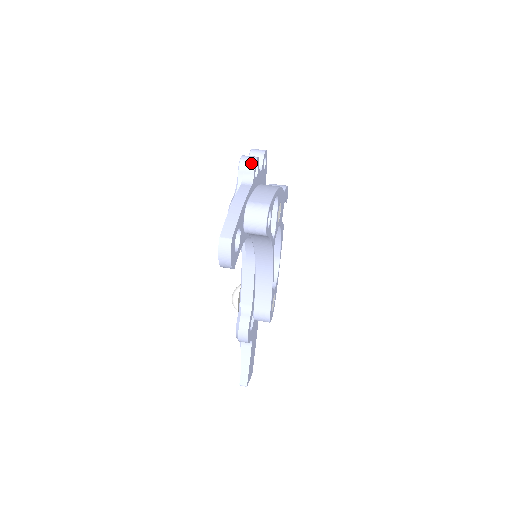
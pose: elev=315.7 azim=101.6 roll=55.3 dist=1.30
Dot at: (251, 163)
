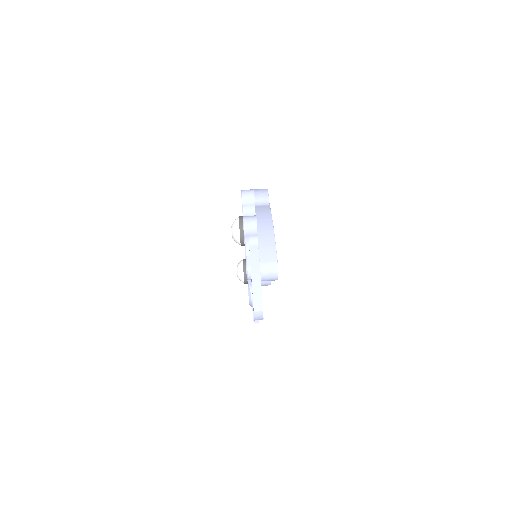
Dot at: (253, 228)
